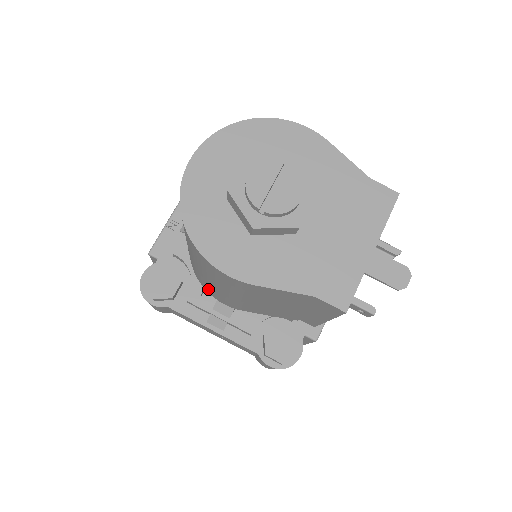
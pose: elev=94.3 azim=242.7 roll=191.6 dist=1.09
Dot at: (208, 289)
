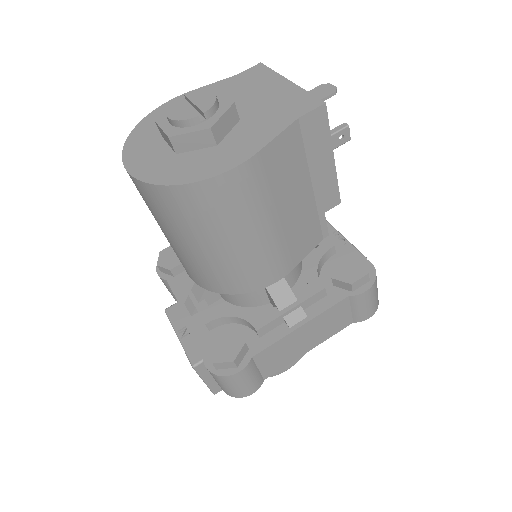
Dot at: (253, 277)
